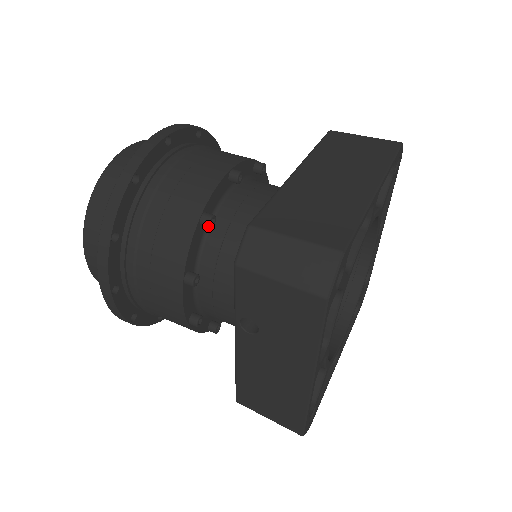
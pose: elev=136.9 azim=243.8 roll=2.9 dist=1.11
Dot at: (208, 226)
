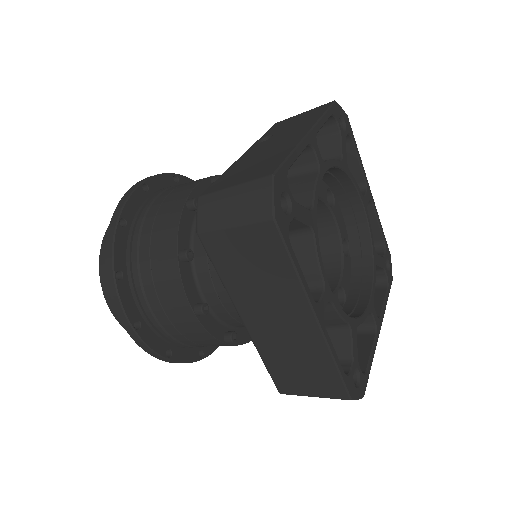
Dot at: occluded
